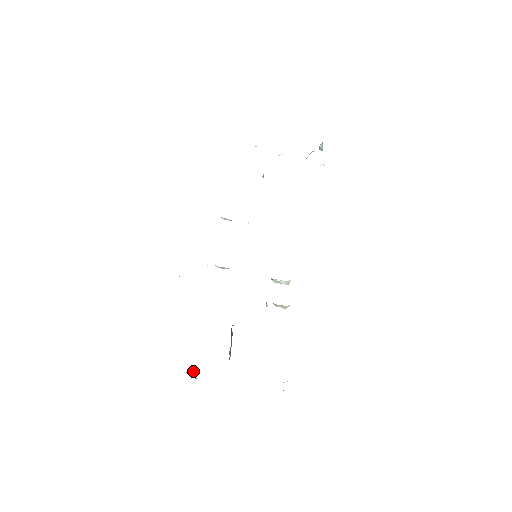
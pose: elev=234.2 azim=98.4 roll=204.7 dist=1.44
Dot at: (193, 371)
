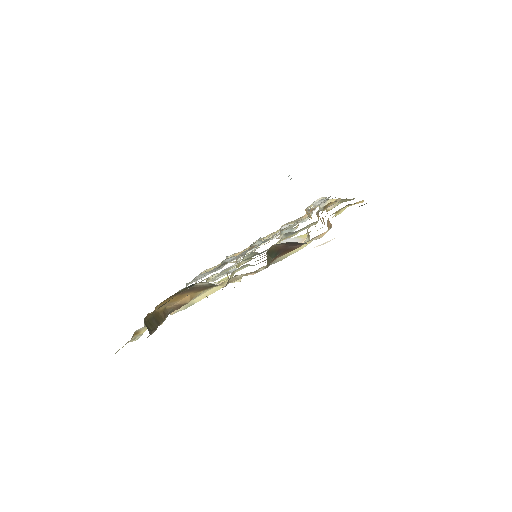
Dot at: occluded
